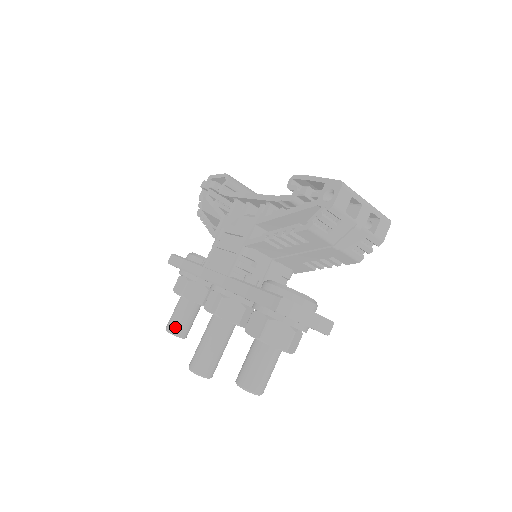
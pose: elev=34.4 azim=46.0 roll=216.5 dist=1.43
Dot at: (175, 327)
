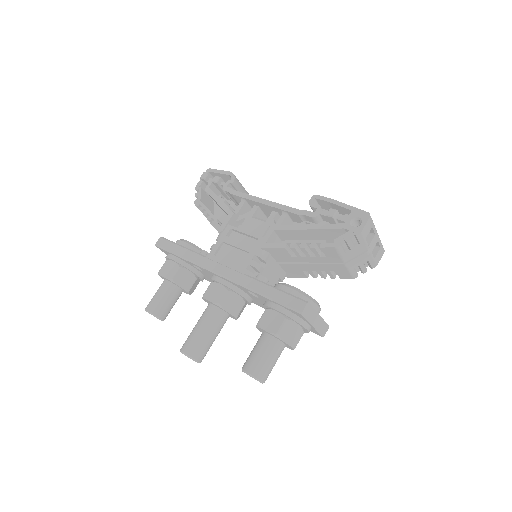
Dot at: (158, 309)
